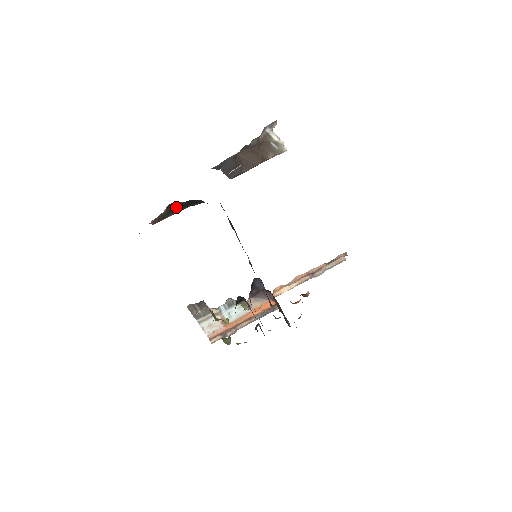
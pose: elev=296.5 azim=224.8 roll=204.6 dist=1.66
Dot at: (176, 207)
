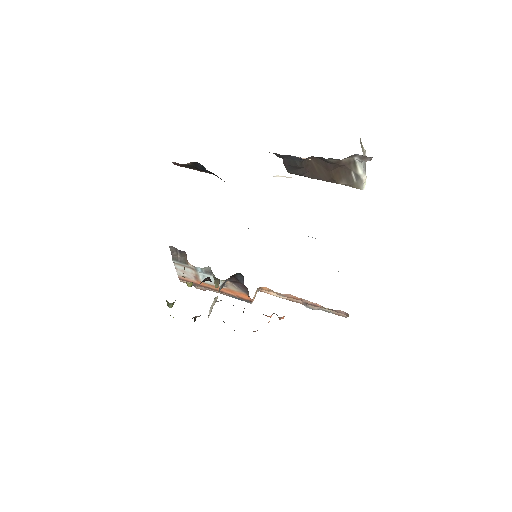
Dot at: (202, 168)
